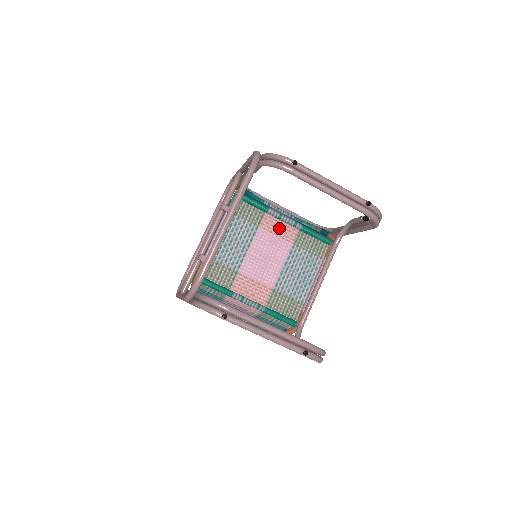
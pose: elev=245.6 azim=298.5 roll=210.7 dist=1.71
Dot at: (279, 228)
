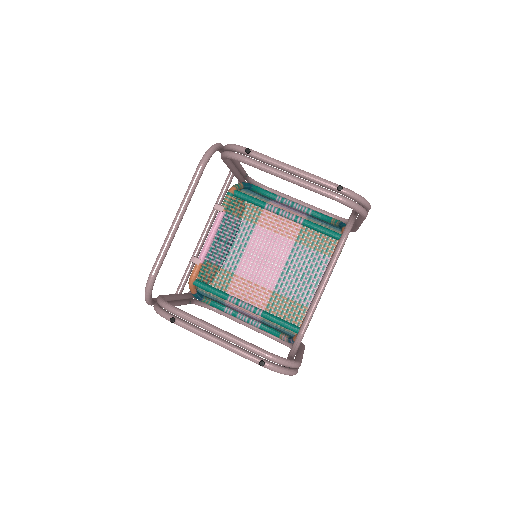
Dot at: (279, 224)
